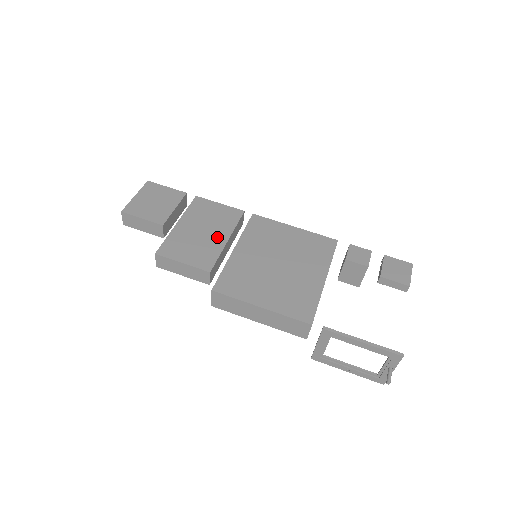
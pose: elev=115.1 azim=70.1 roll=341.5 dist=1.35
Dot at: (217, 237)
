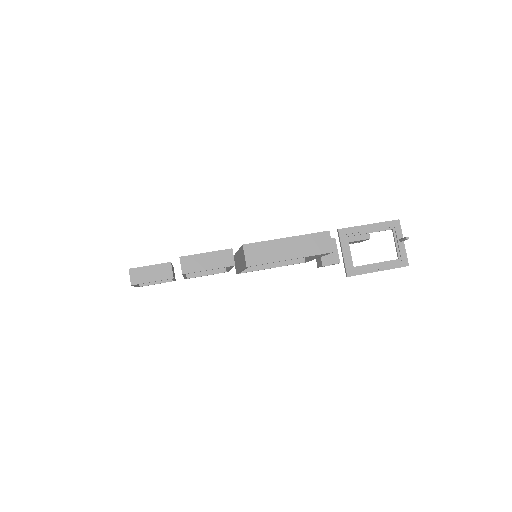
Dot at: occluded
